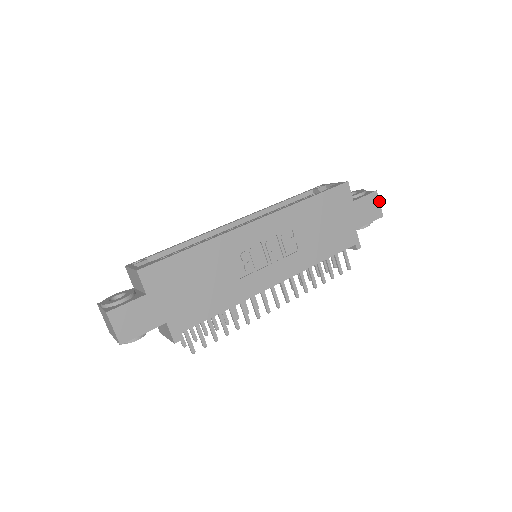
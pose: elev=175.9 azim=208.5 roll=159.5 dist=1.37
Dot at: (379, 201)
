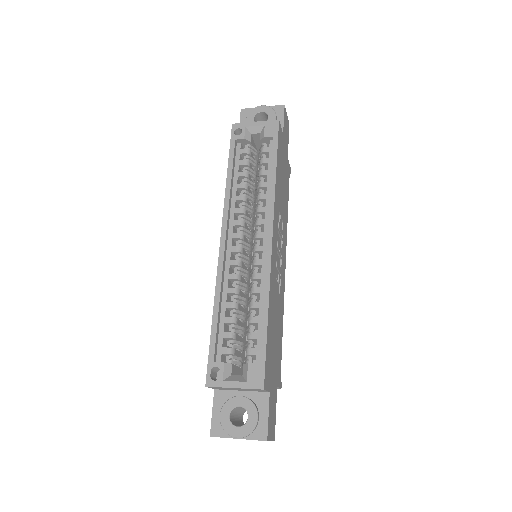
Dot at: (286, 113)
